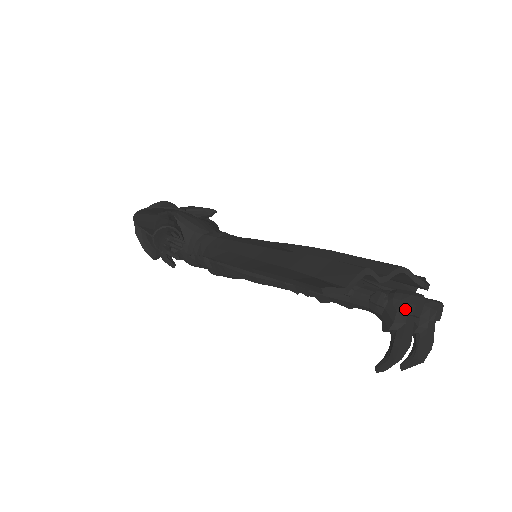
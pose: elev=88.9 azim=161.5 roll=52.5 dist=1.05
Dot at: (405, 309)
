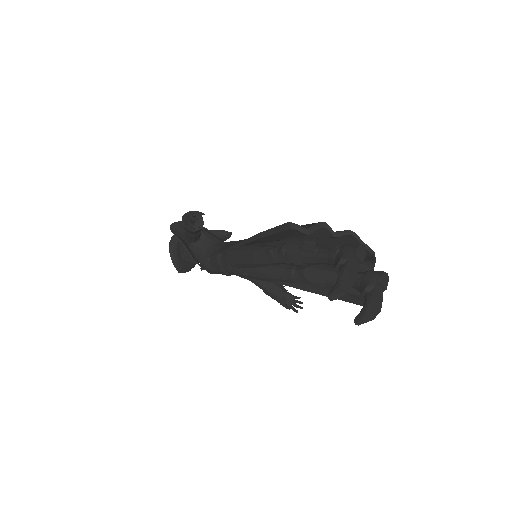
Dot at: (350, 251)
